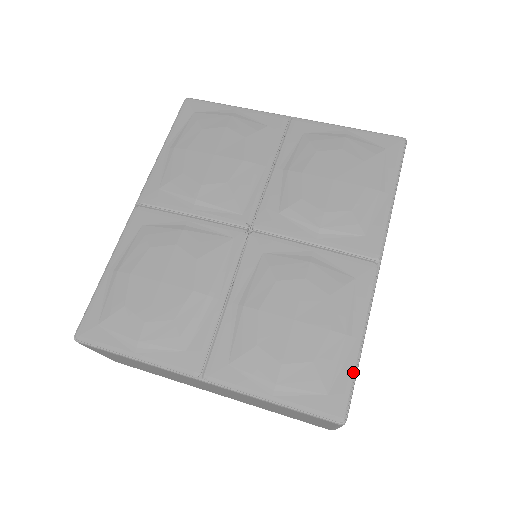
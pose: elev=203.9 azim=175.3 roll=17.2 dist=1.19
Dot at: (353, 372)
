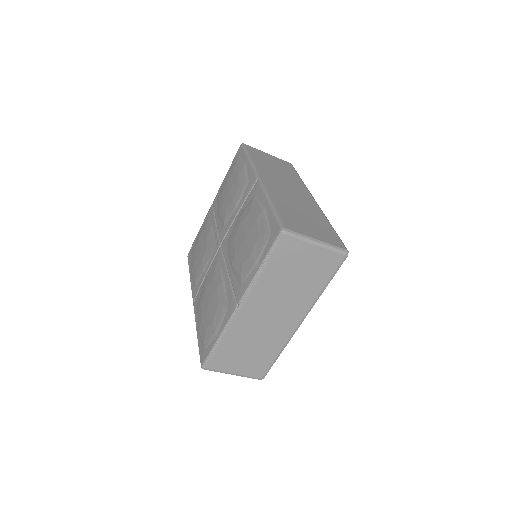
Dot at: (273, 214)
